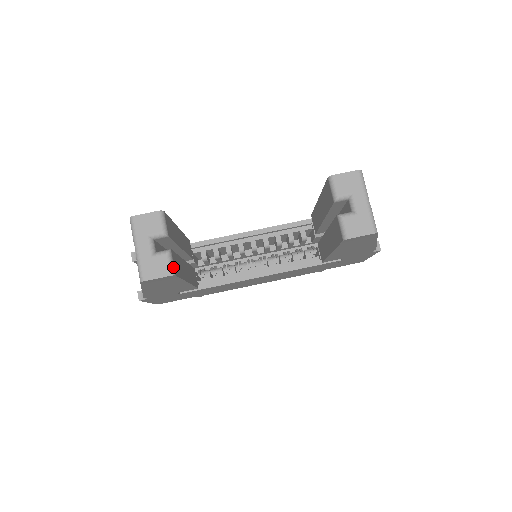
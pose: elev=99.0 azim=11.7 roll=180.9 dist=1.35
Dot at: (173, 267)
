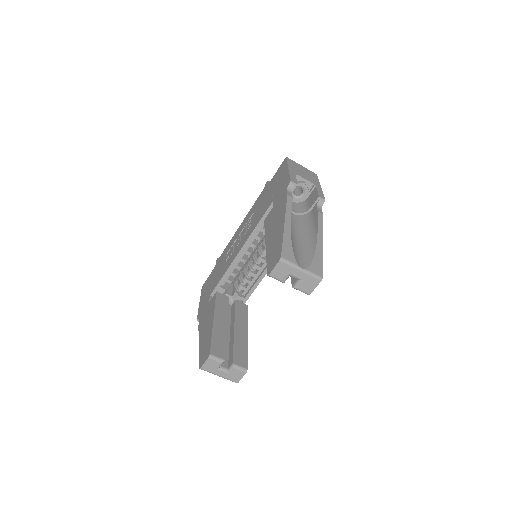
Dot at: (243, 368)
